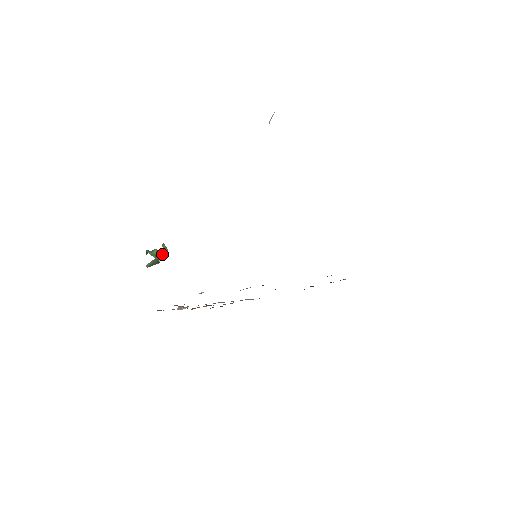
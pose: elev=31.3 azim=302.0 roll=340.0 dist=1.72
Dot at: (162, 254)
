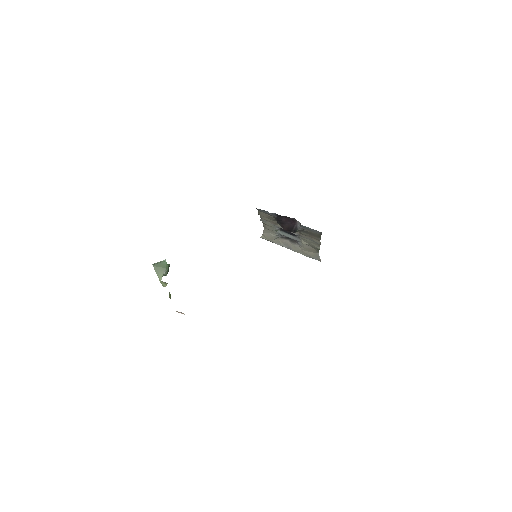
Dot at: occluded
